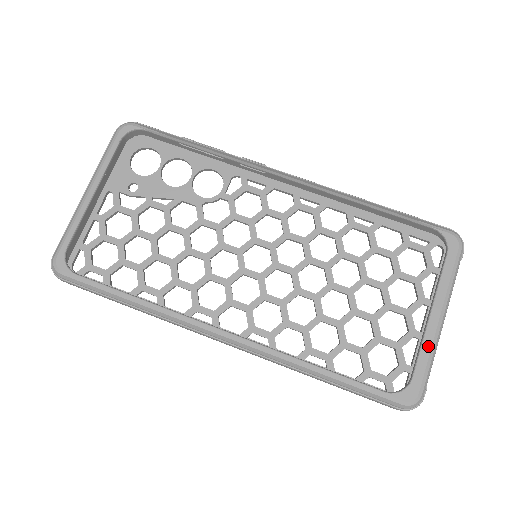
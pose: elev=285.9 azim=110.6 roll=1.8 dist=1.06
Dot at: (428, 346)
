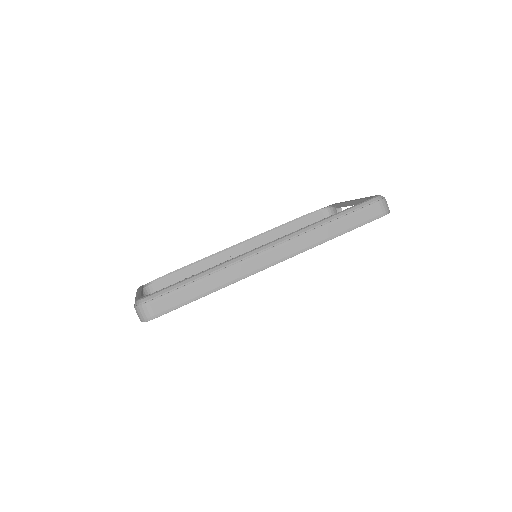
Dot at: occluded
